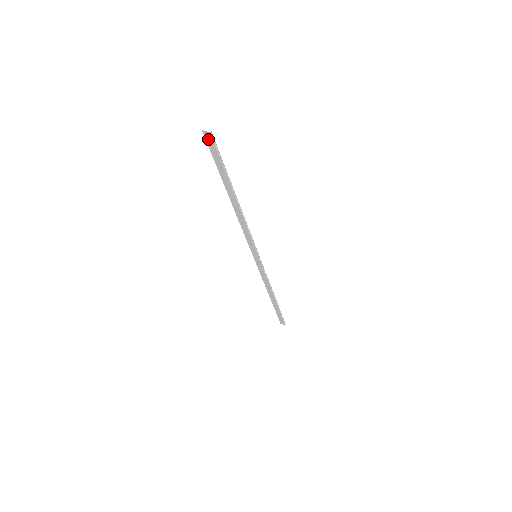
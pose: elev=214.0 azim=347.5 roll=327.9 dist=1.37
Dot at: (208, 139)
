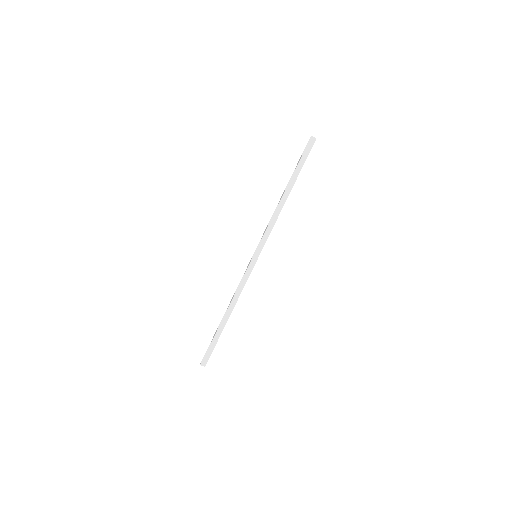
Dot at: (311, 143)
